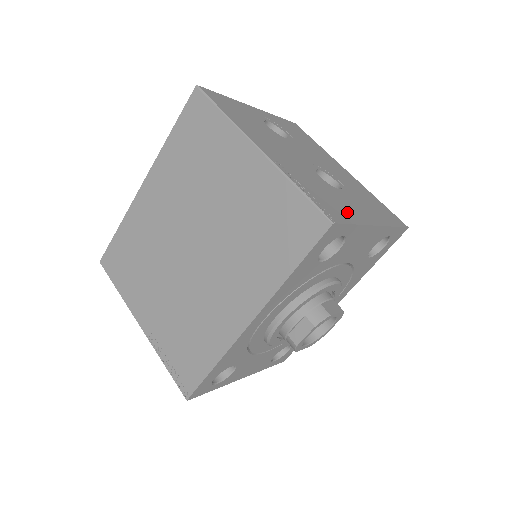
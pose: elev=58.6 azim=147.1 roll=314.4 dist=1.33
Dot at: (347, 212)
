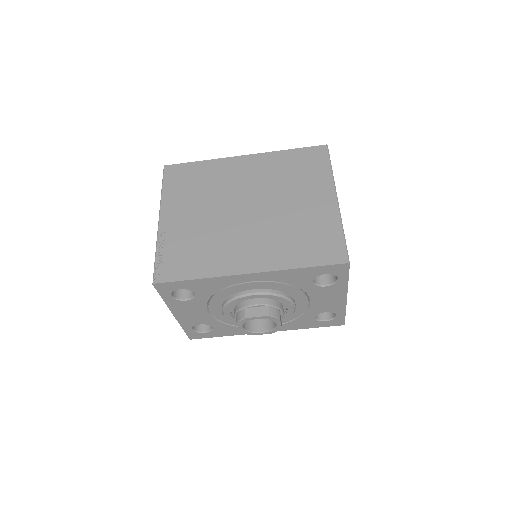
Dot at: occluded
